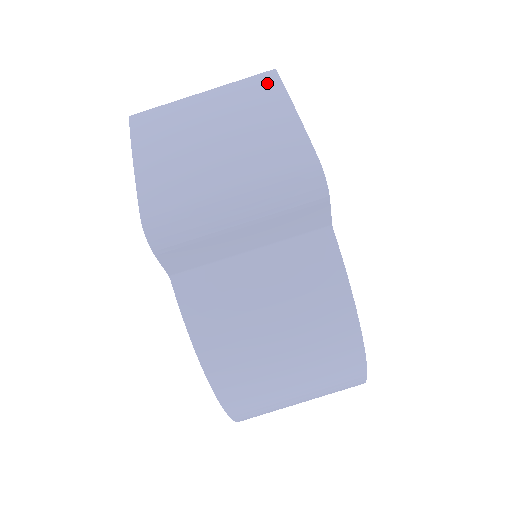
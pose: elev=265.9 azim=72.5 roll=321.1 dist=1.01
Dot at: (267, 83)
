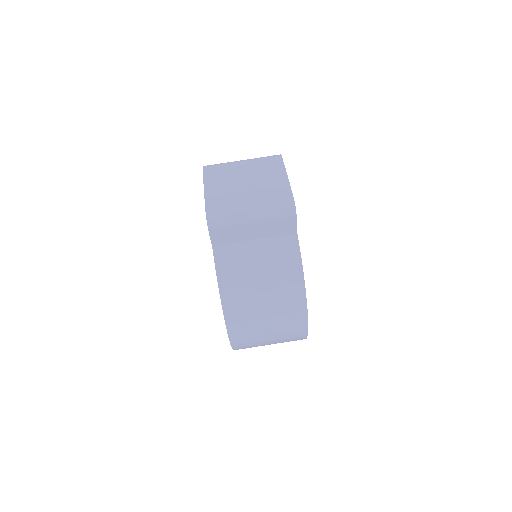
Dot at: (276, 161)
